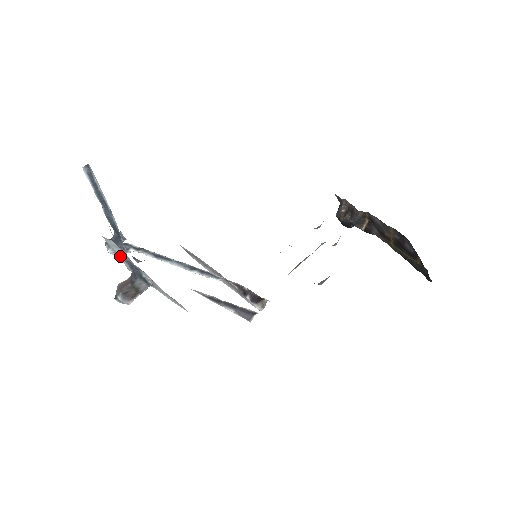
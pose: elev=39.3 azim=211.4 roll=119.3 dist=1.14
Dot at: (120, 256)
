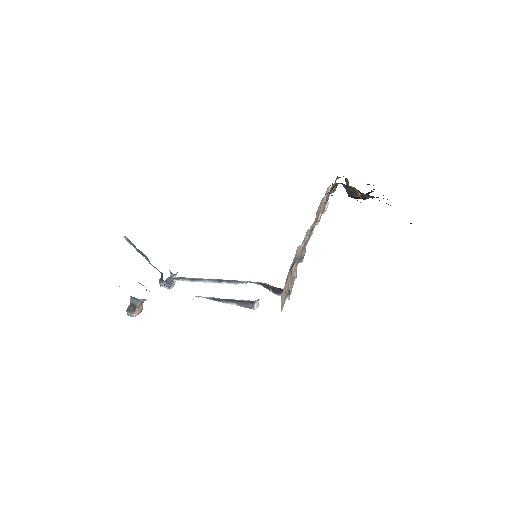
Dot at: occluded
